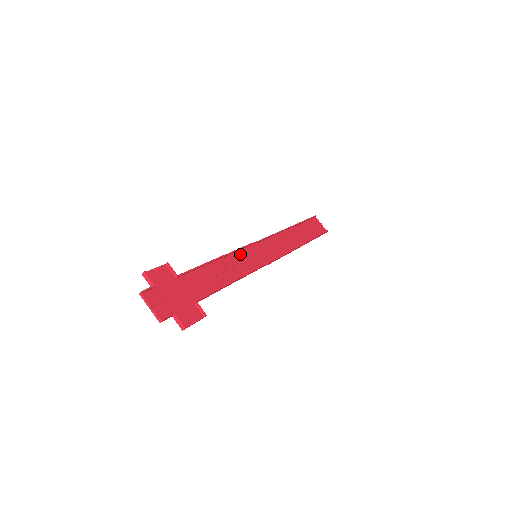
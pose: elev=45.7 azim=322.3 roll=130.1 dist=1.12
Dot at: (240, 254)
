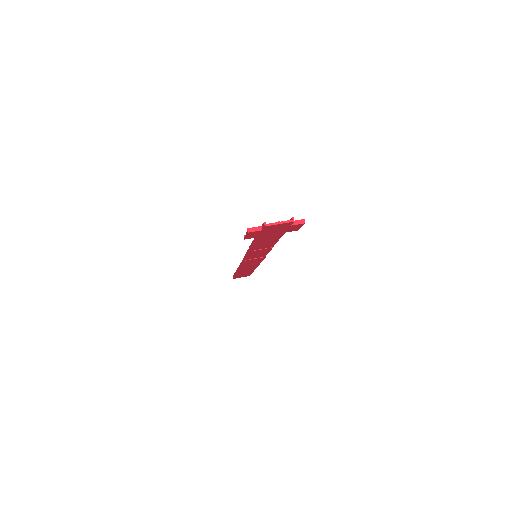
Dot at: occluded
